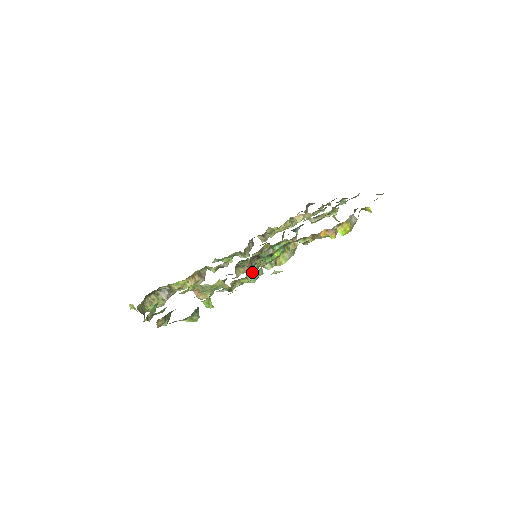
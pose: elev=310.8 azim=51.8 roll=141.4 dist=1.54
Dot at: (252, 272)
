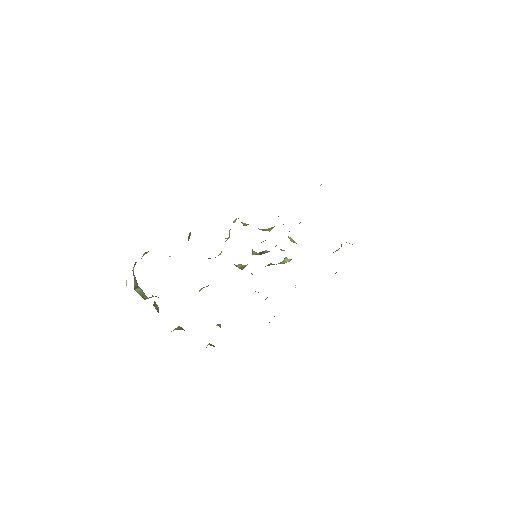
Dot at: occluded
